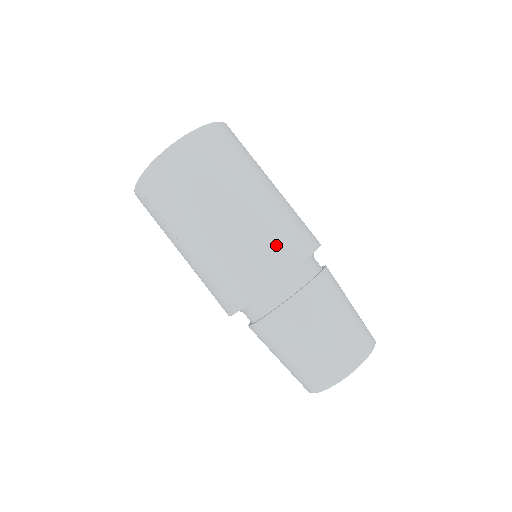
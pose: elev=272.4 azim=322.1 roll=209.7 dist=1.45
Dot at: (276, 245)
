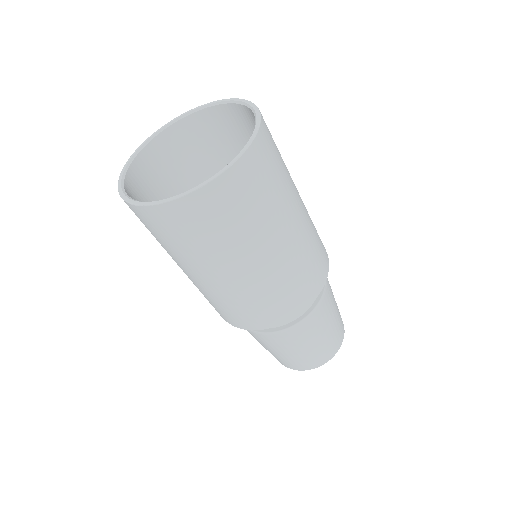
Dot at: (236, 314)
